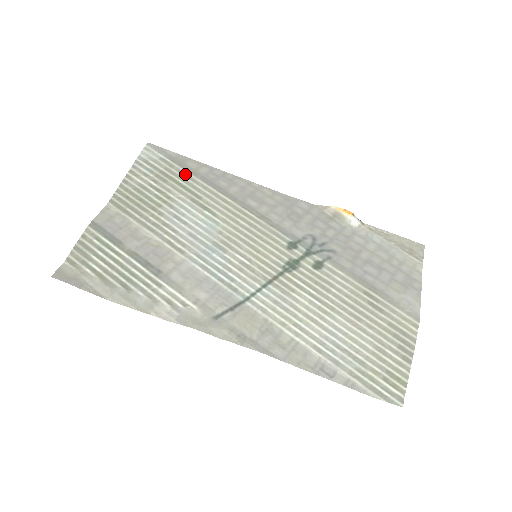
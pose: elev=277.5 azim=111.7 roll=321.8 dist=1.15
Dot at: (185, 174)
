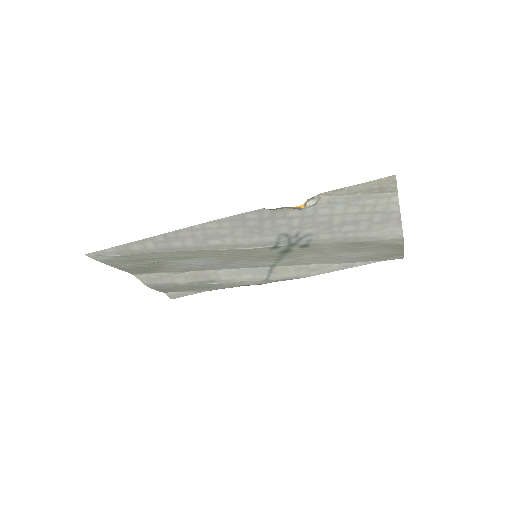
Dot at: (145, 255)
